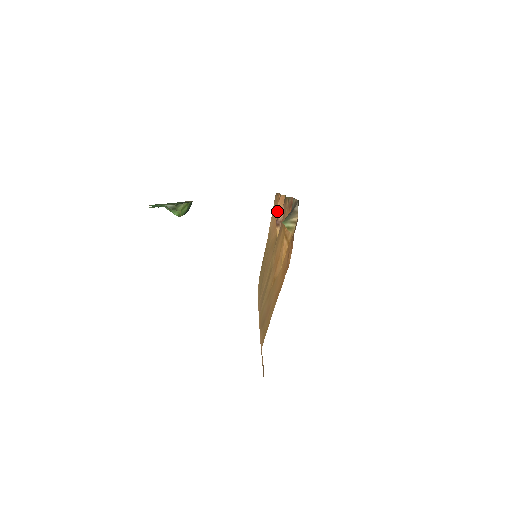
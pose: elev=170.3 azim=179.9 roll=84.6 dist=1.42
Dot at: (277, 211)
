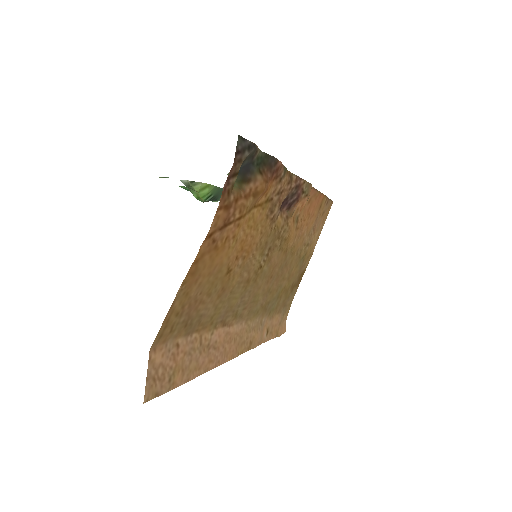
Dot at: occluded
